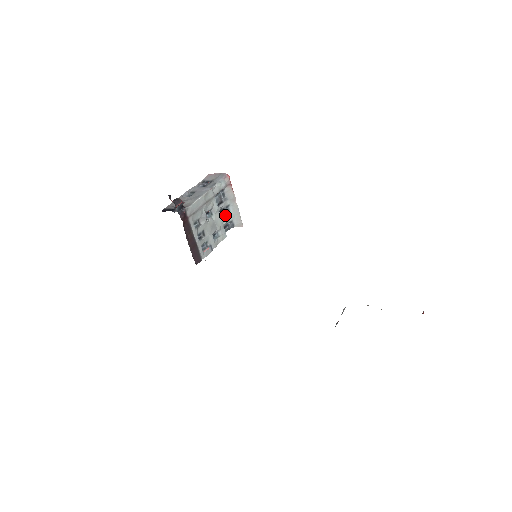
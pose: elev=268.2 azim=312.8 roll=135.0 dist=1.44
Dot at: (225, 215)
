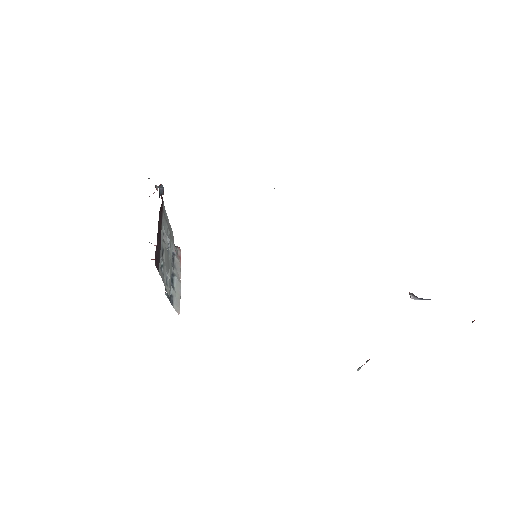
Dot at: occluded
